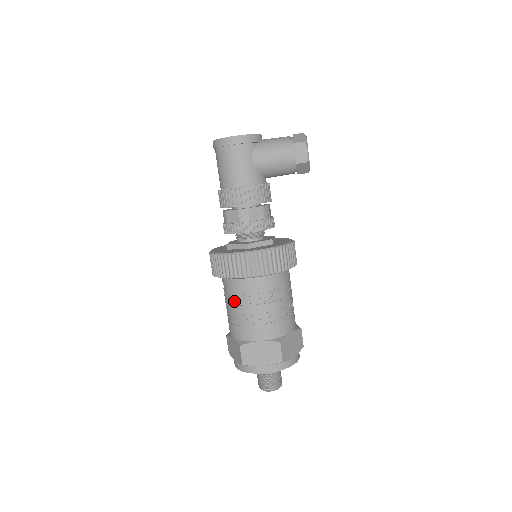
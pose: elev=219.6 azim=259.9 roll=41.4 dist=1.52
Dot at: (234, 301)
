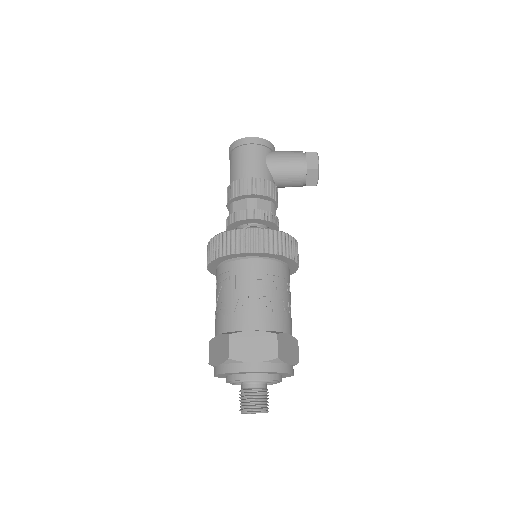
Dot at: (229, 286)
